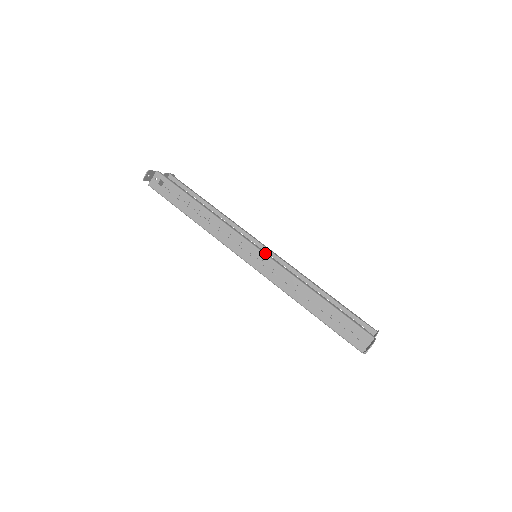
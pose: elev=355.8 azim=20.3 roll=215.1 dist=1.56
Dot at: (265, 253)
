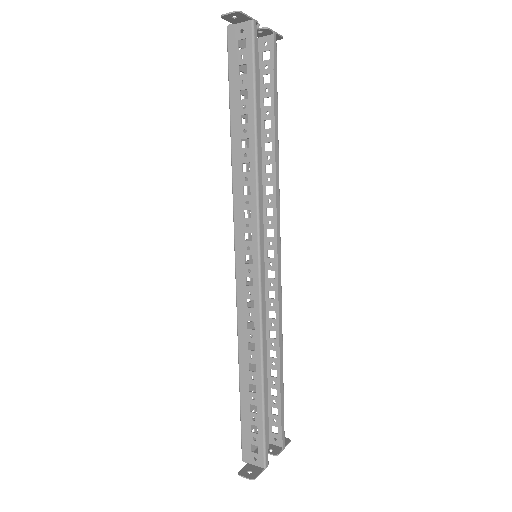
Dot at: (262, 274)
